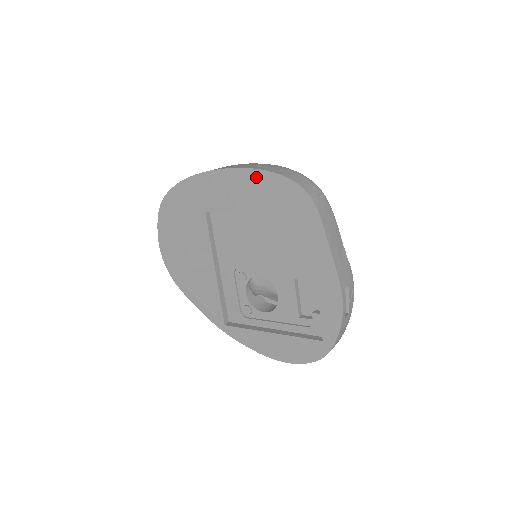
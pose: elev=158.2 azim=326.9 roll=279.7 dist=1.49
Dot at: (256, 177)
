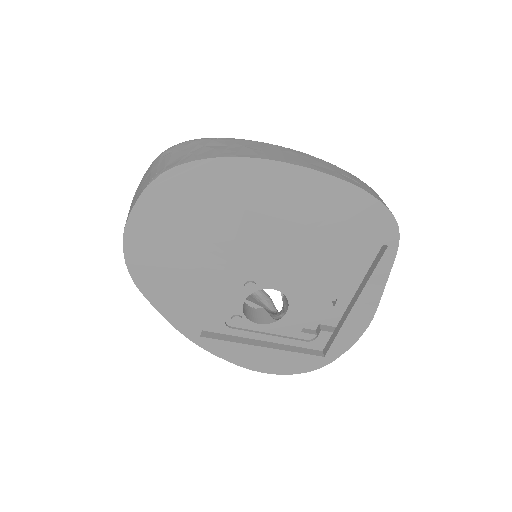
Dot at: (349, 194)
